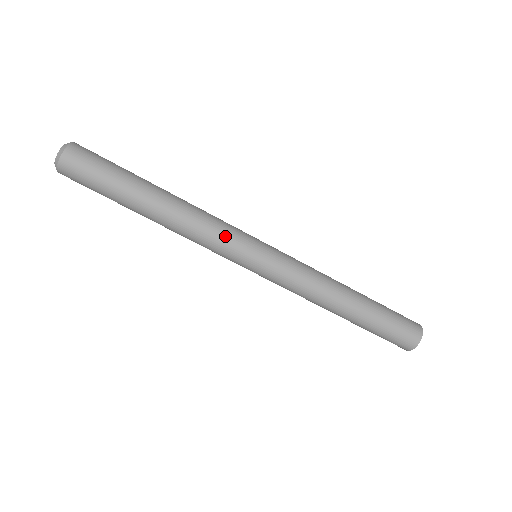
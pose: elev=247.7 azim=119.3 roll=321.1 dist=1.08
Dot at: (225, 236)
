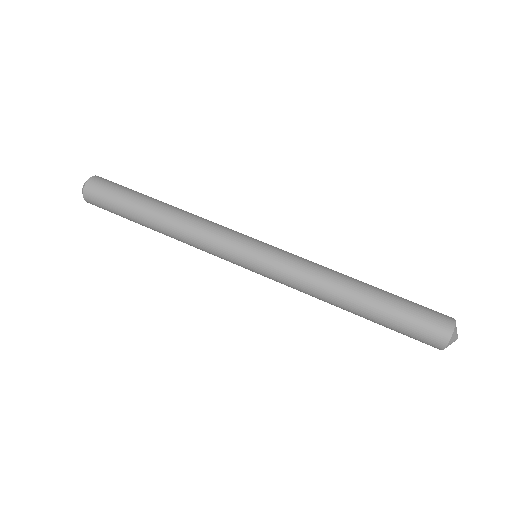
Dot at: (220, 237)
